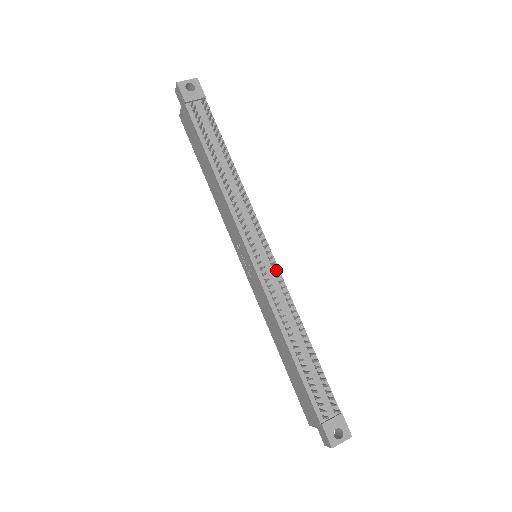
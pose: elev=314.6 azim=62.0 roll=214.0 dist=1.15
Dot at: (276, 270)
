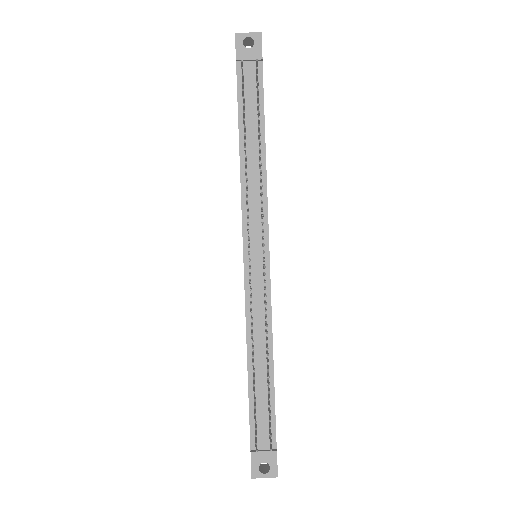
Dot at: (267, 281)
